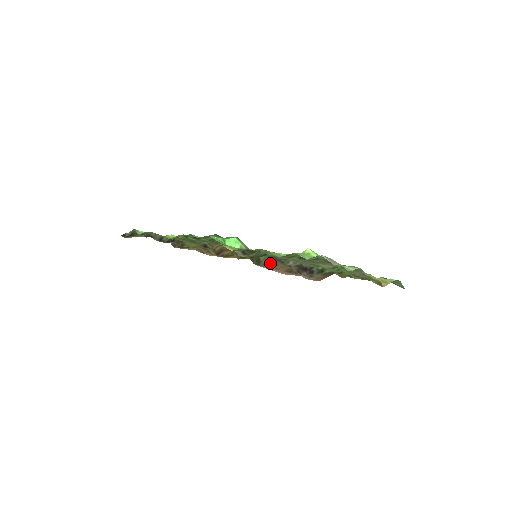
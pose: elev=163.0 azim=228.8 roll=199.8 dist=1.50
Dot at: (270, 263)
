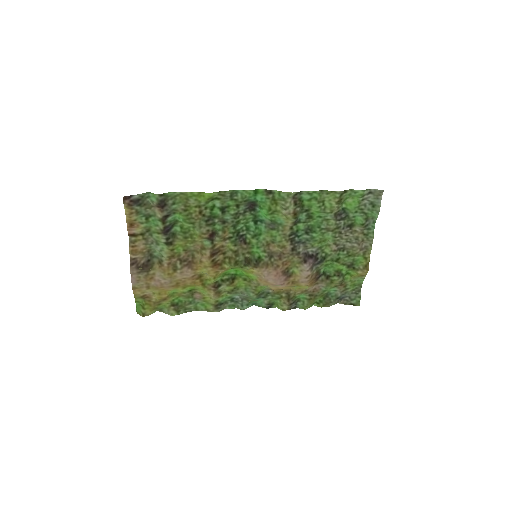
Dot at: (272, 260)
